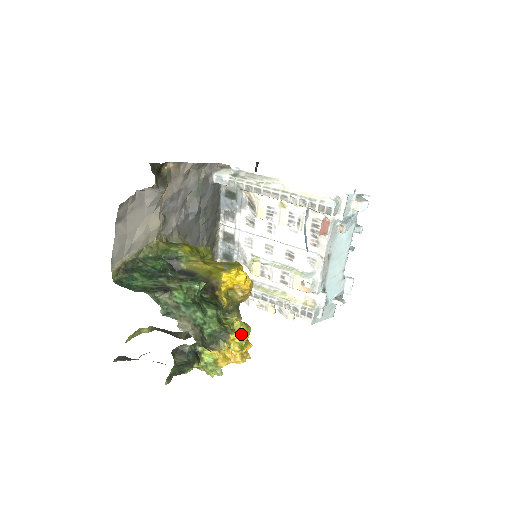
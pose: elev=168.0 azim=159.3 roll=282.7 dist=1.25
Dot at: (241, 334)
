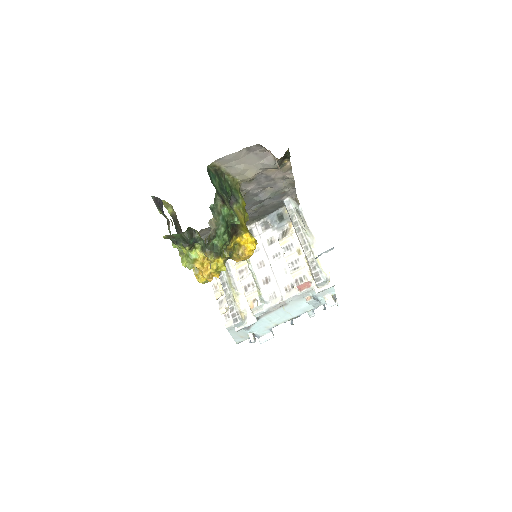
Dot at: (224, 264)
